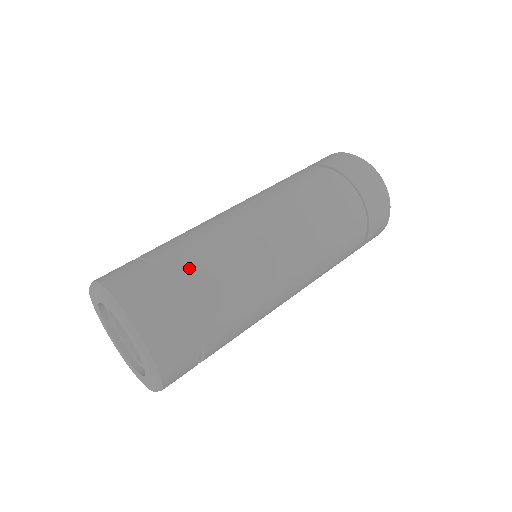
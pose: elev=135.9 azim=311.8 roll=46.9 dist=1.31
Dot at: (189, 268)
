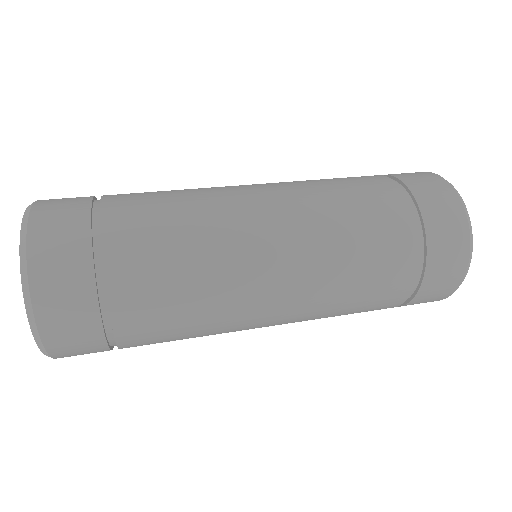
Dot at: (139, 266)
